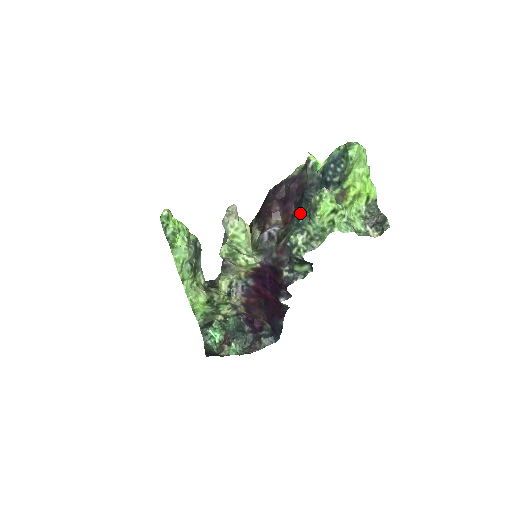
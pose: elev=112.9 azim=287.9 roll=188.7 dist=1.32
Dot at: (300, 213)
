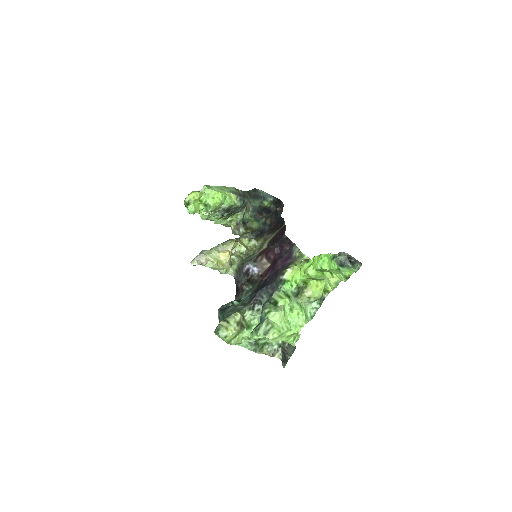
Dot at: (250, 296)
